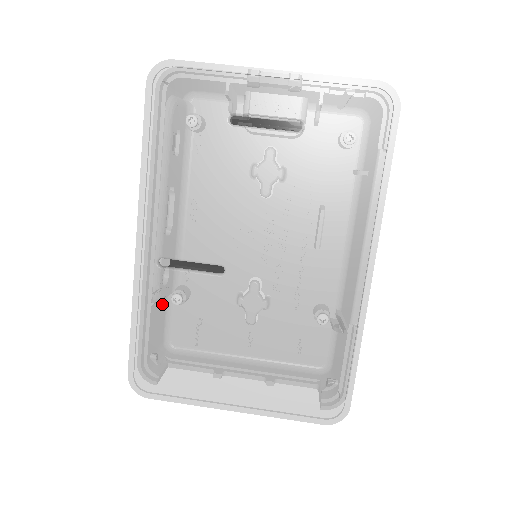
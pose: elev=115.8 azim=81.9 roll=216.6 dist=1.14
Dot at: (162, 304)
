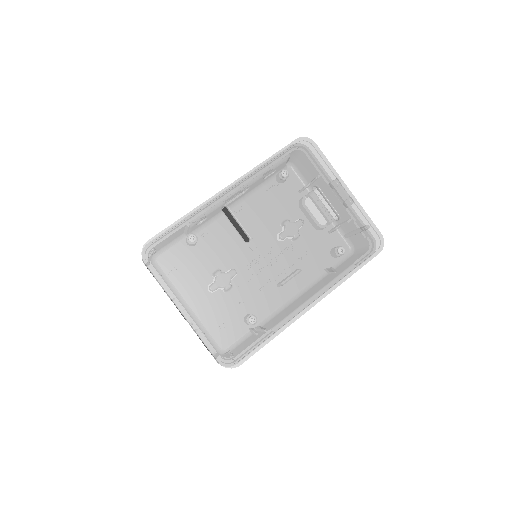
Dot at: (204, 226)
